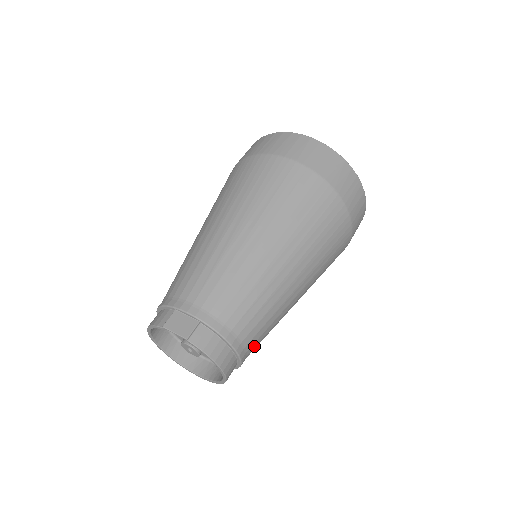
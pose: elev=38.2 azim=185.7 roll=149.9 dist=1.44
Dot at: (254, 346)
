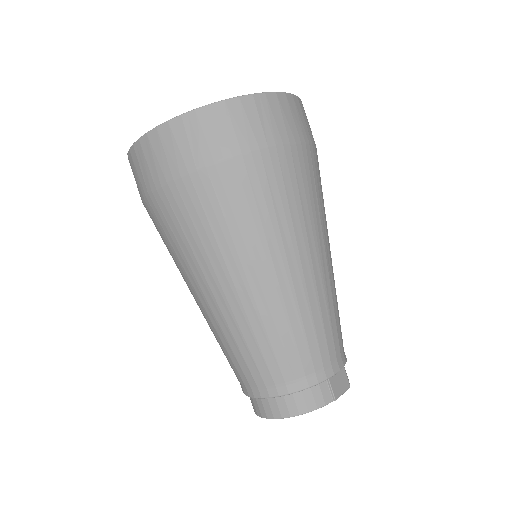
Dot at: occluded
